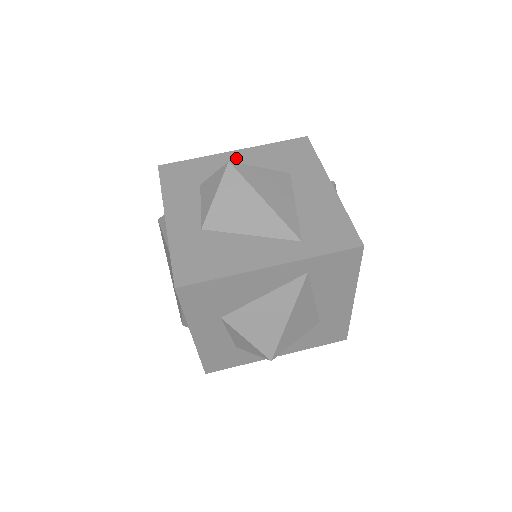
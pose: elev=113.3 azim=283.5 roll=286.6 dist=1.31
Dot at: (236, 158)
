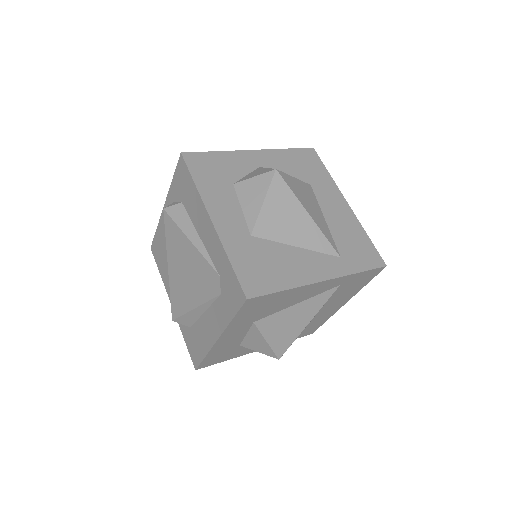
Dot at: (258, 159)
